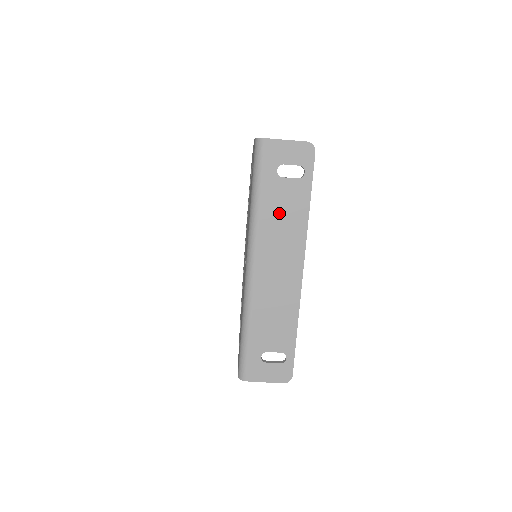
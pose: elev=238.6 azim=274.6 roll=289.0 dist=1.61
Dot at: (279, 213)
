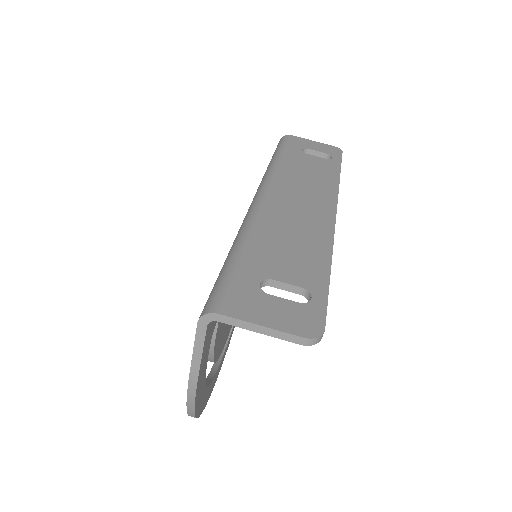
Dot at: (303, 170)
